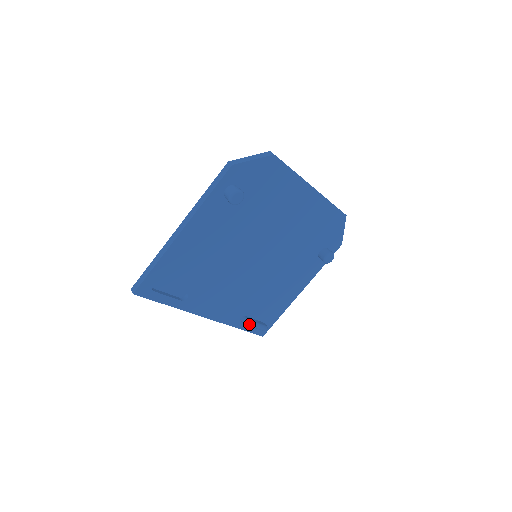
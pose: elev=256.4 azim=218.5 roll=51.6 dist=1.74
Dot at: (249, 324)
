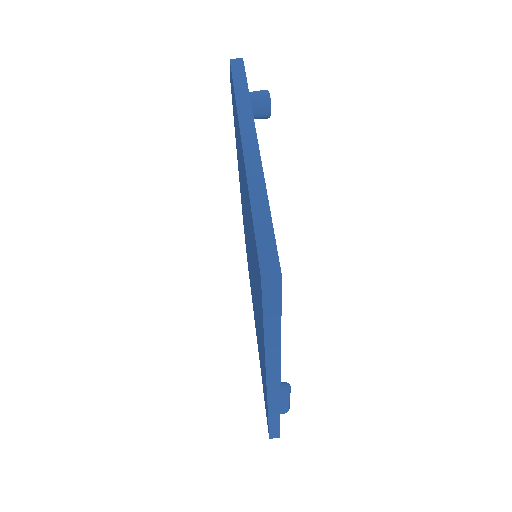
Dot at: (290, 391)
